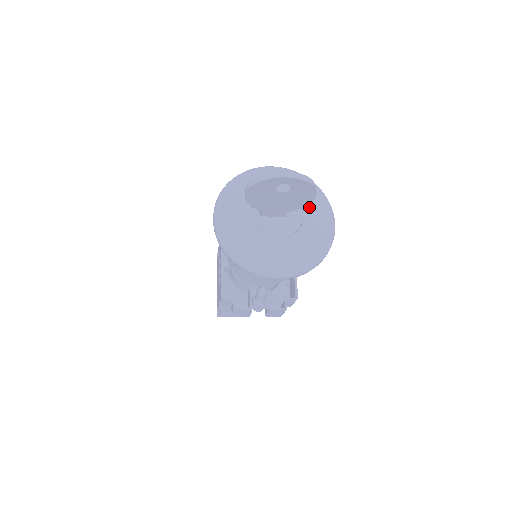
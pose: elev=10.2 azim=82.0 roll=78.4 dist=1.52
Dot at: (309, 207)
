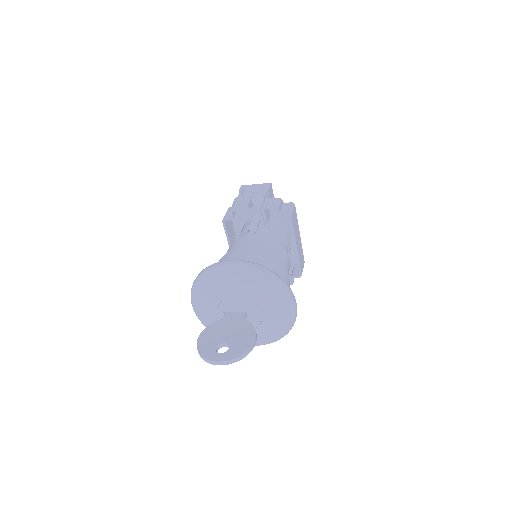
Dot at: (267, 306)
